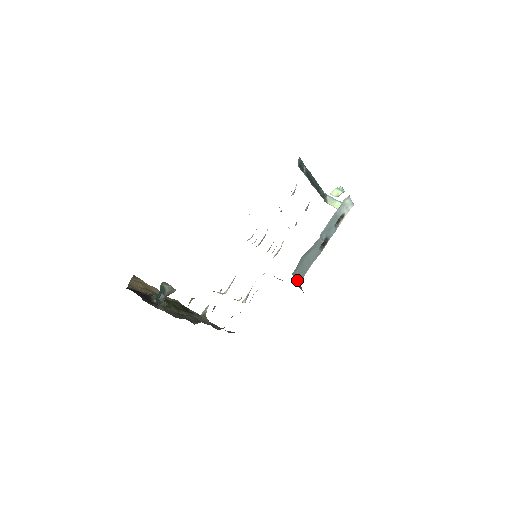
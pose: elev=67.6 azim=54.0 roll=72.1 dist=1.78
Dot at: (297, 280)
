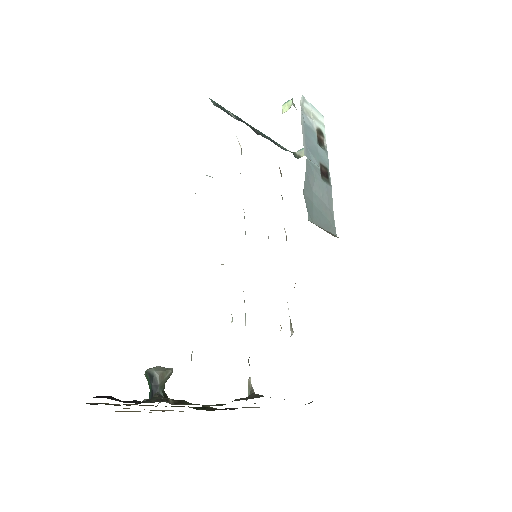
Dot at: (325, 230)
